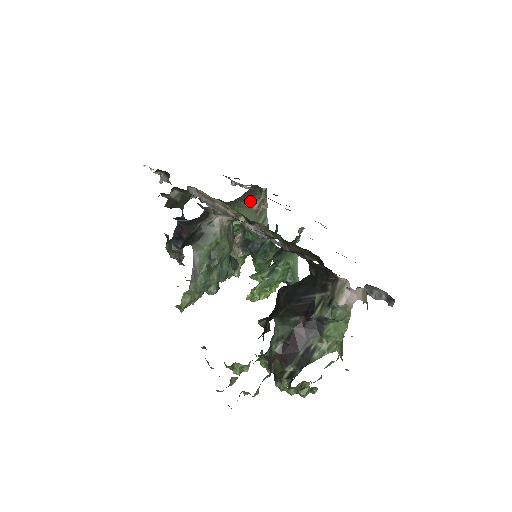
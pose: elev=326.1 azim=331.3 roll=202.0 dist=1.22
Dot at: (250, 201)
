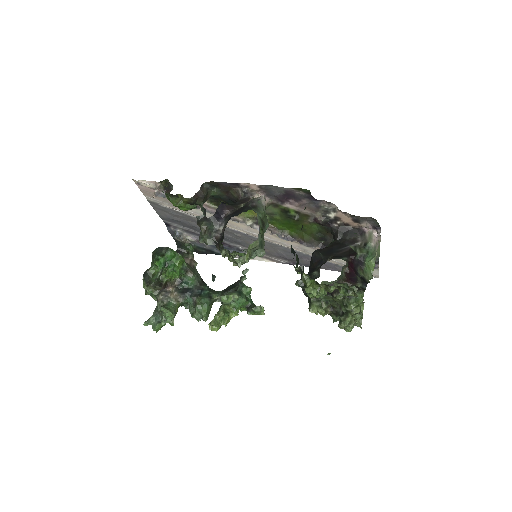
Dot at: occluded
